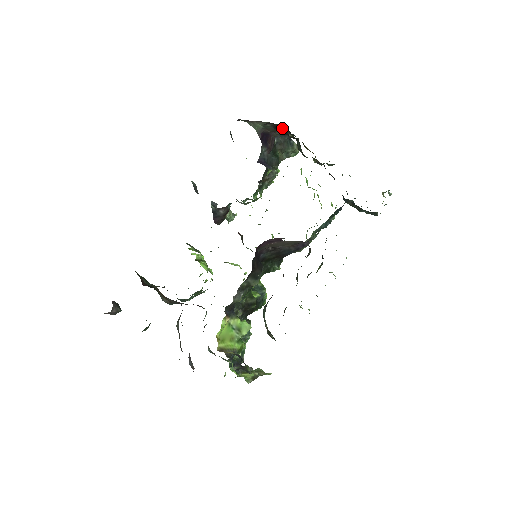
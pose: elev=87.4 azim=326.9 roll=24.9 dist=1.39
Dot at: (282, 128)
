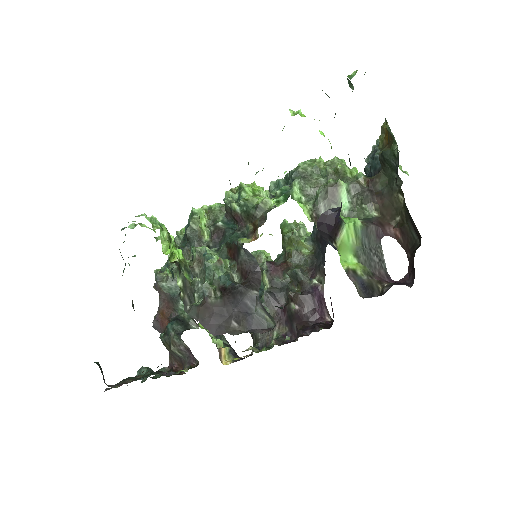
Dot at: (409, 228)
